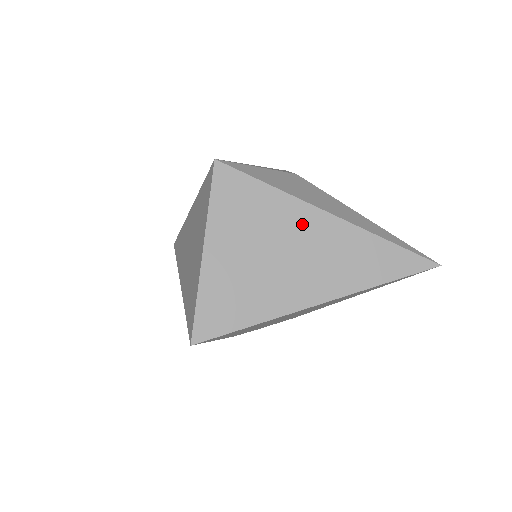
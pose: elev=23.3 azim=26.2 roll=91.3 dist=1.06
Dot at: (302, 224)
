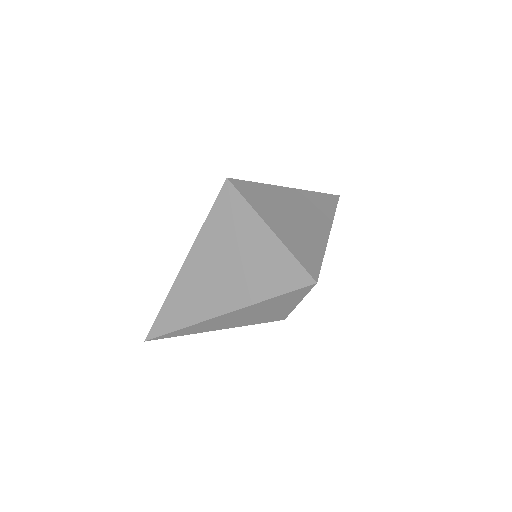
Dot at: (288, 197)
